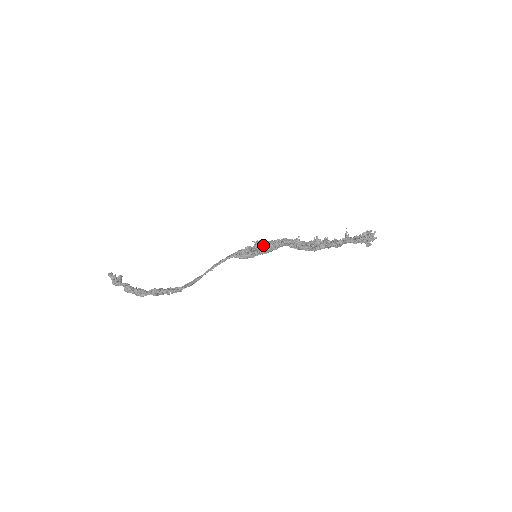
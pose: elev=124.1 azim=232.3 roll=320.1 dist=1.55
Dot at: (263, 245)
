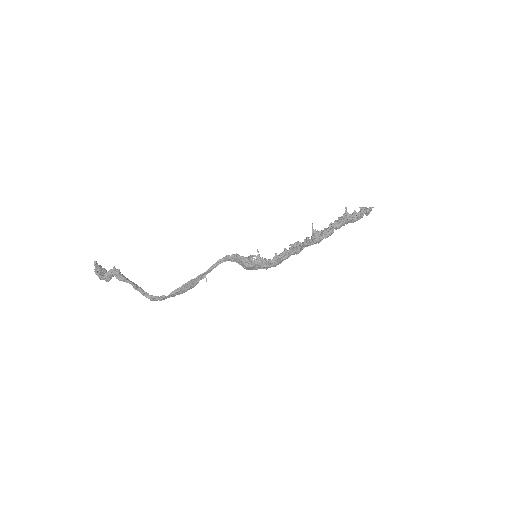
Dot at: occluded
